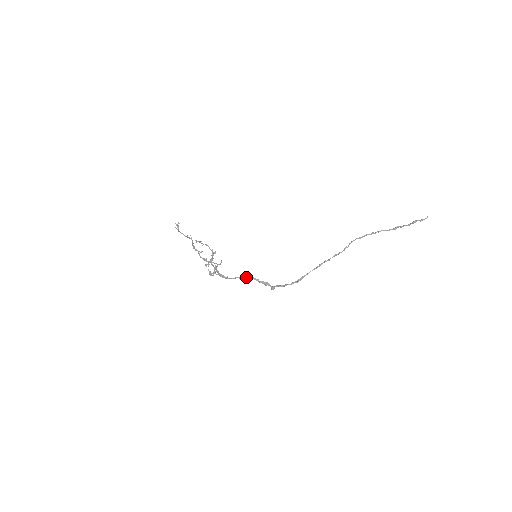
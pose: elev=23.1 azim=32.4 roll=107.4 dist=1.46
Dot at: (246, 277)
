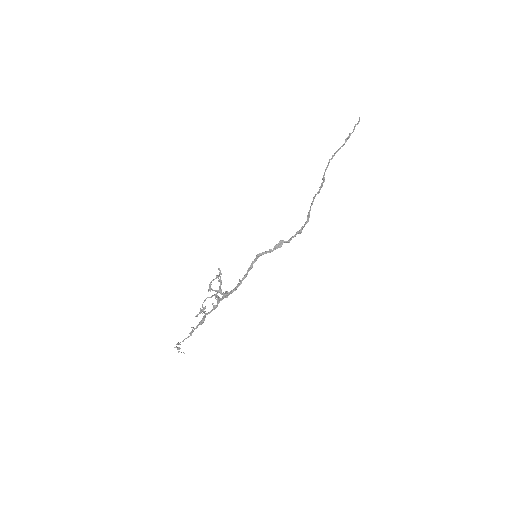
Dot at: (256, 259)
